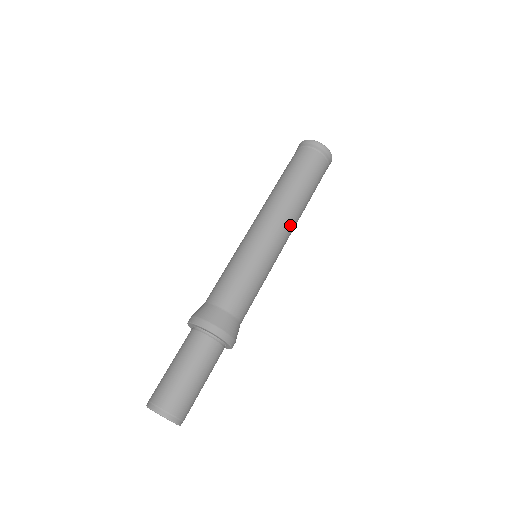
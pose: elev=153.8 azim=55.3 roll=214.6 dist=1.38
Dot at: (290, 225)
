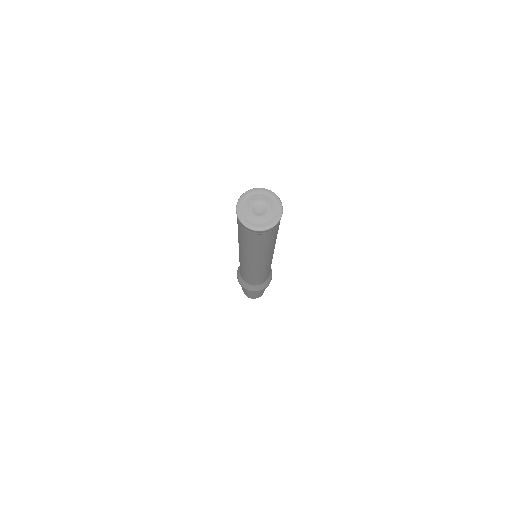
Dot at: occluded
